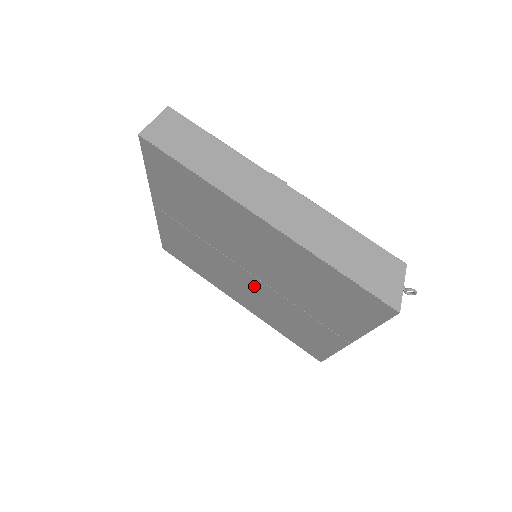
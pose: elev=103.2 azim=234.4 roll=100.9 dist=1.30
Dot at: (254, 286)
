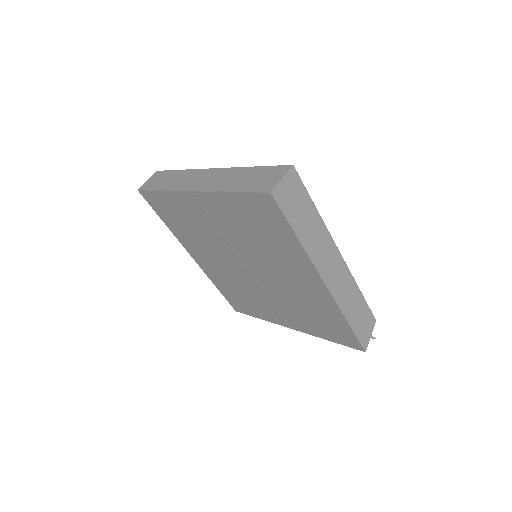
Dot at: (238, 272)
